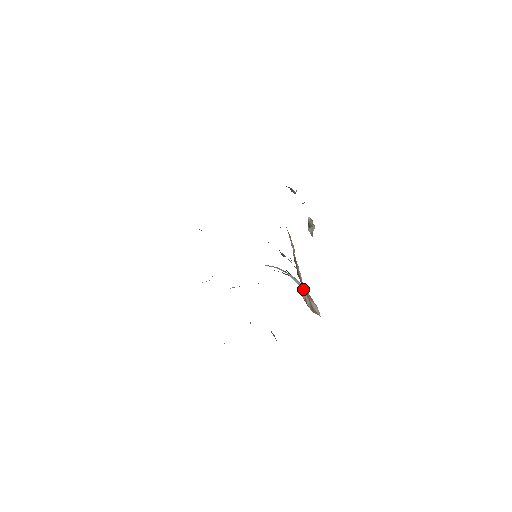
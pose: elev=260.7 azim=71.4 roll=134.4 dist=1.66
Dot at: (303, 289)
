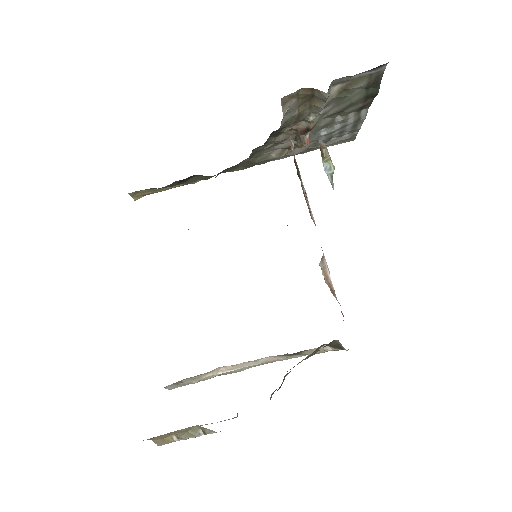
Dot at: occluded
